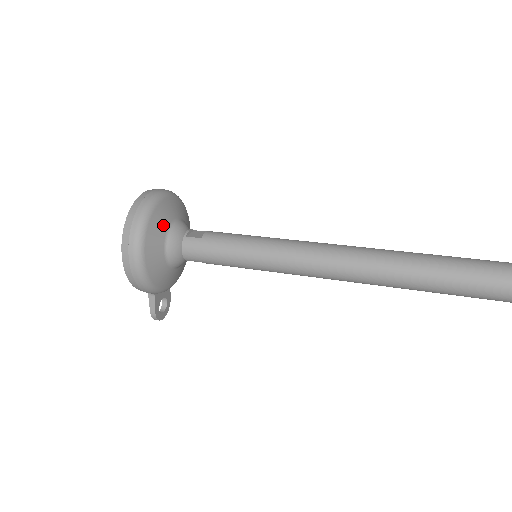
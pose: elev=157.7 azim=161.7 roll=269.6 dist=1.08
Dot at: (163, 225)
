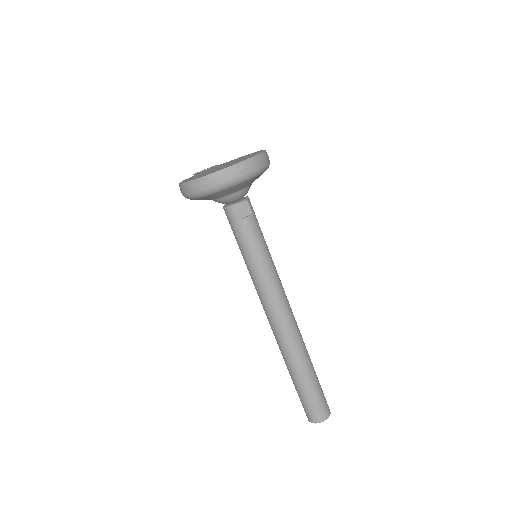
Dot at: (222, 195)
